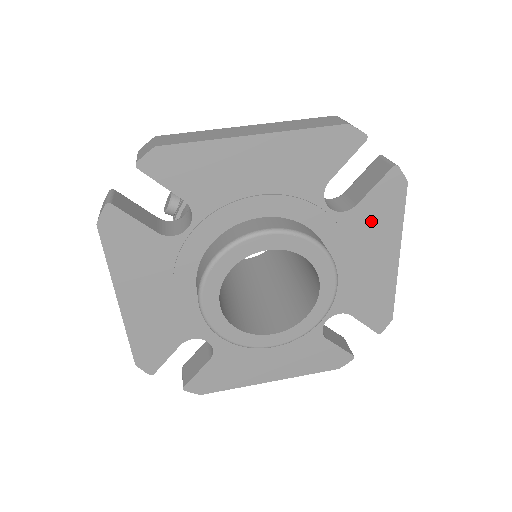
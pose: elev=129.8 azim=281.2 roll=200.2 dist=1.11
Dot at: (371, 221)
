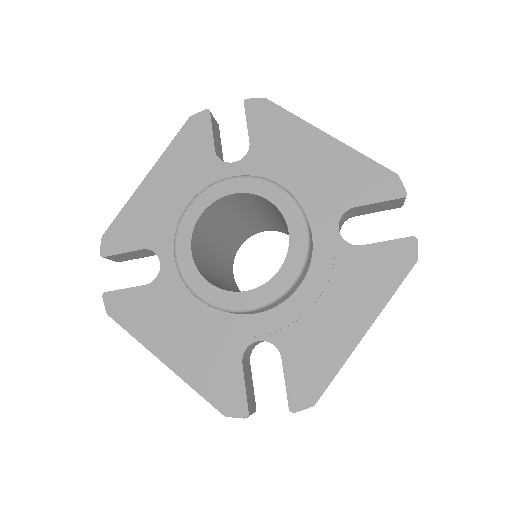
Dot at: (364, 271)
